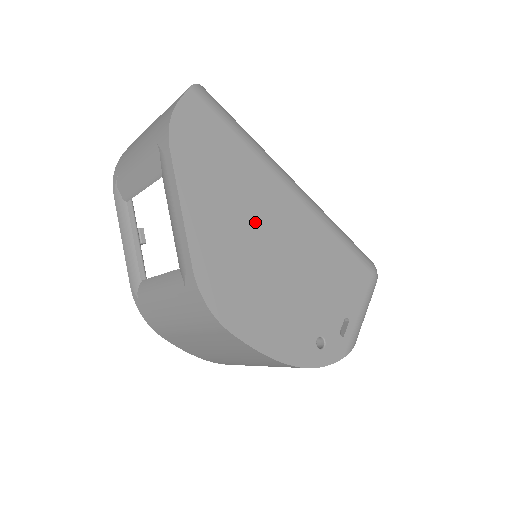
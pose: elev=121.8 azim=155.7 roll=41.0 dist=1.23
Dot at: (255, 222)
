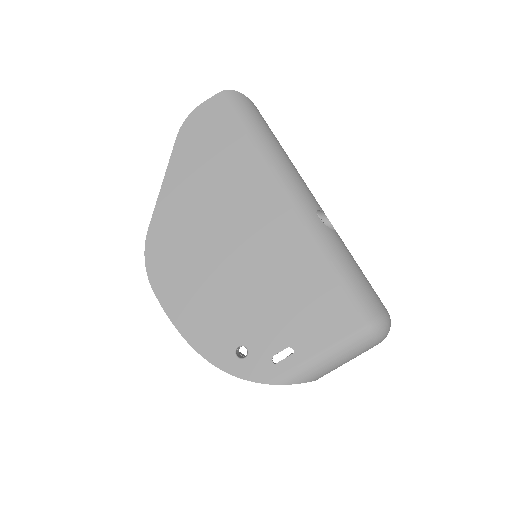
Dot at: (226, 213)
